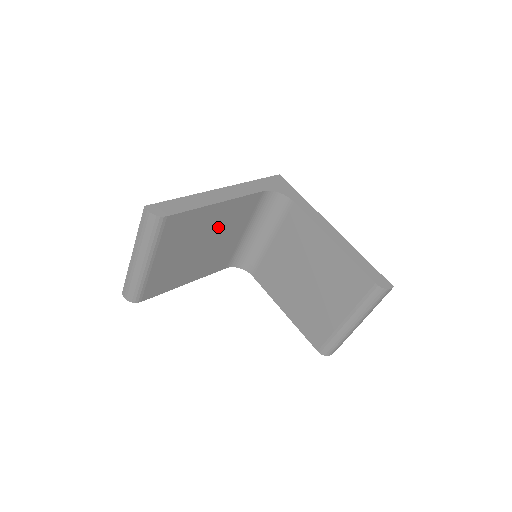
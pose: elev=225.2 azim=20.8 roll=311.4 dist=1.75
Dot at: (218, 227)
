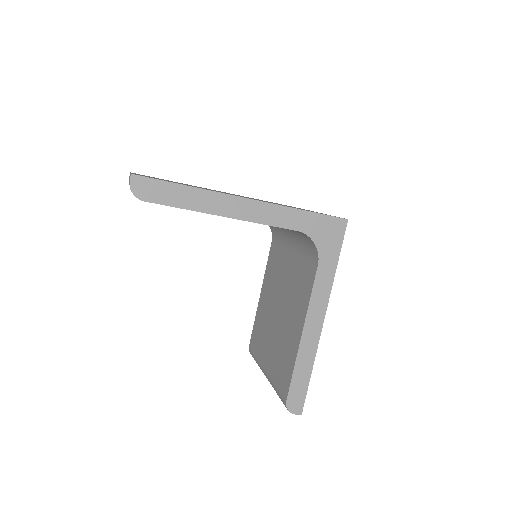
Dot at: occluded
